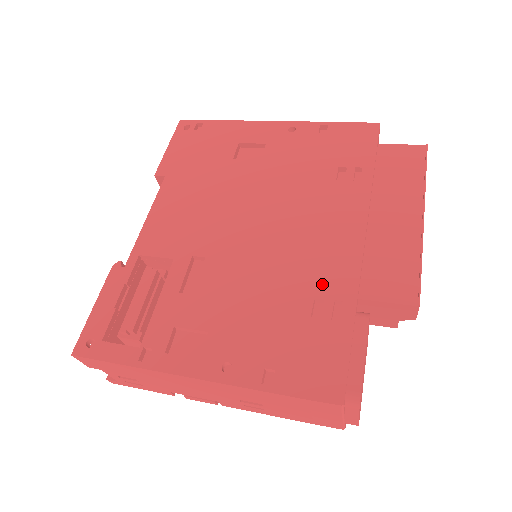
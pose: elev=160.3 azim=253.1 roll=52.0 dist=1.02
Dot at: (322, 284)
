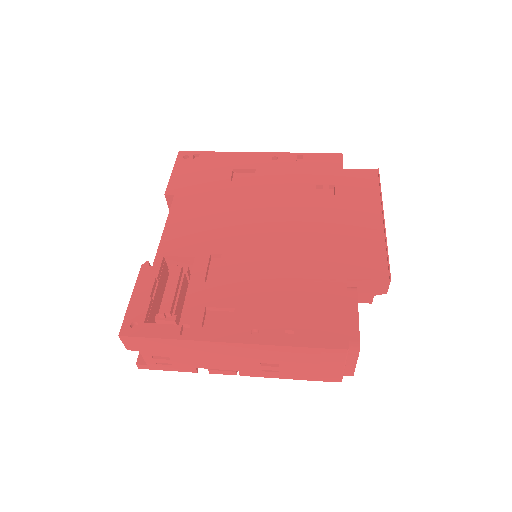
Dot at: (319, 268)
